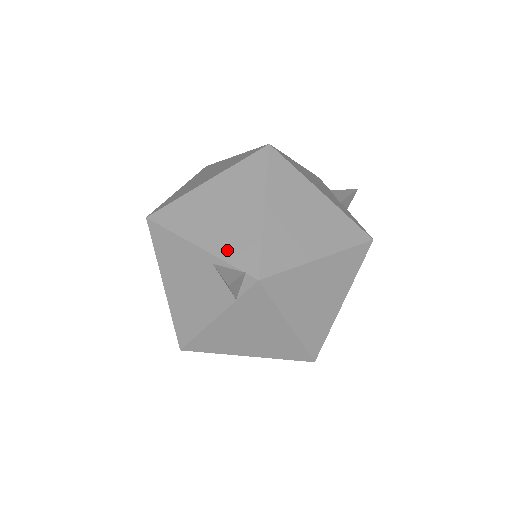
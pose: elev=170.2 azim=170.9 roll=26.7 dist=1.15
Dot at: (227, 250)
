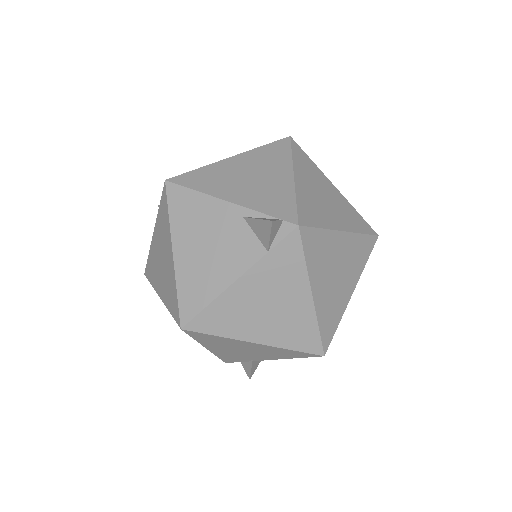
Dot at: (260, 204)
